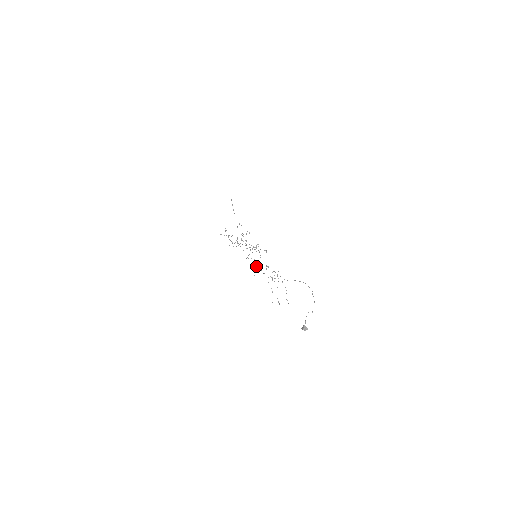
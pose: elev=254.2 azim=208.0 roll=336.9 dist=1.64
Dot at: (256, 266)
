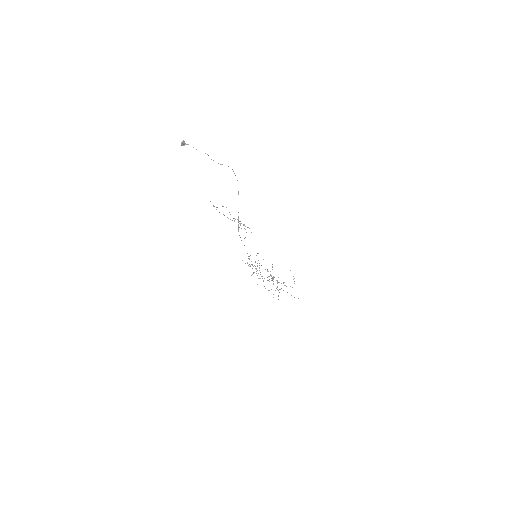
Dot at: (248, 256)
